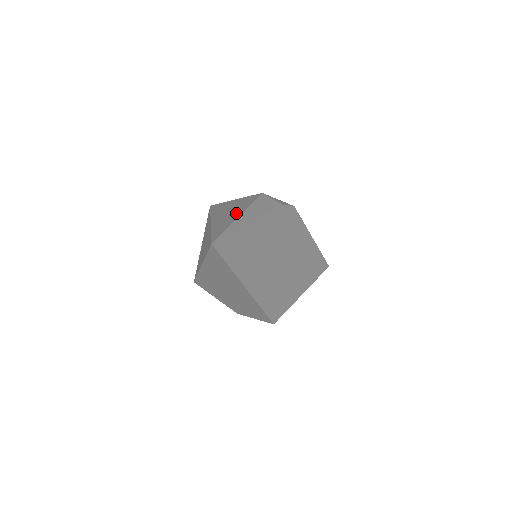
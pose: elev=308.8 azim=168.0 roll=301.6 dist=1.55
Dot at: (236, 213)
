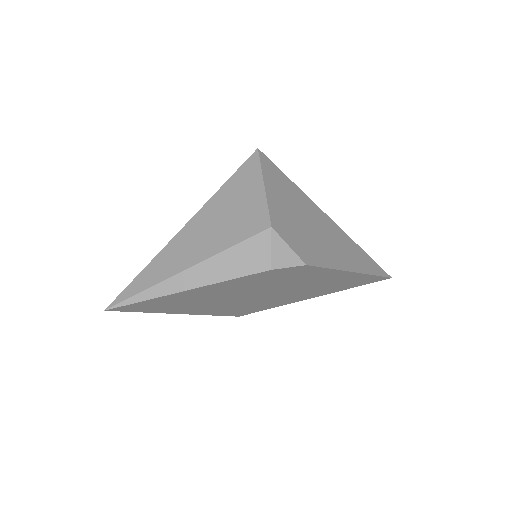
Dot at: (196, 253)
